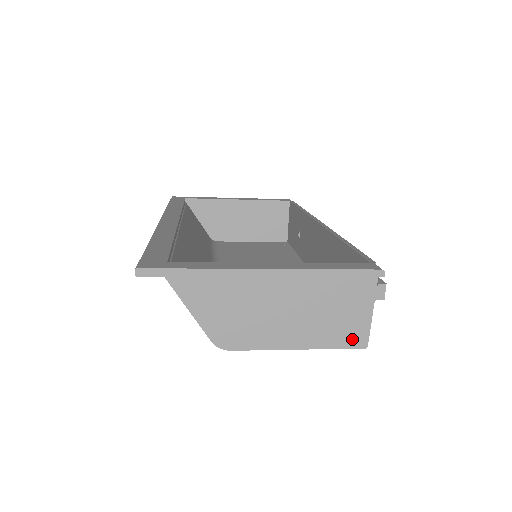
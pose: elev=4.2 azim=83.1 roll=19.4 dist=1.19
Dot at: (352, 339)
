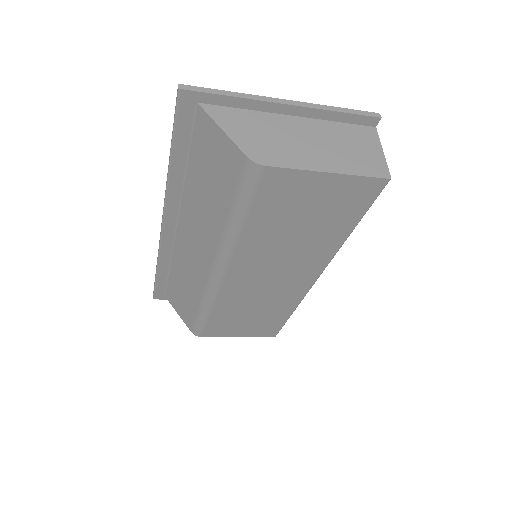
Dot at: (375, 170)
